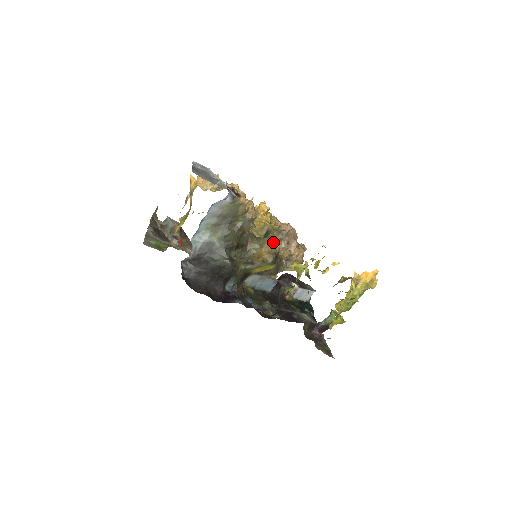
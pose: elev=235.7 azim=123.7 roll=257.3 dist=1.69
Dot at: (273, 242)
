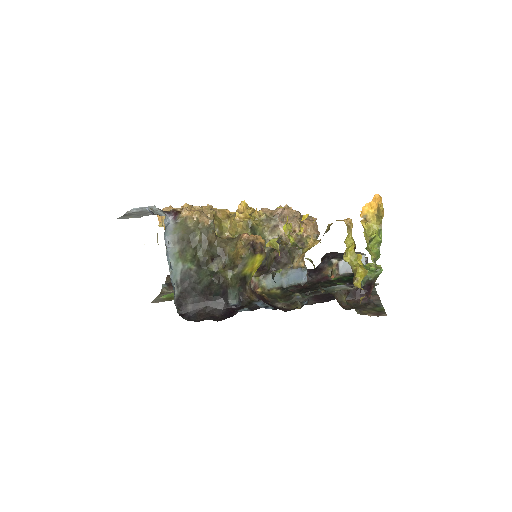
Dot at: (243, 234)
